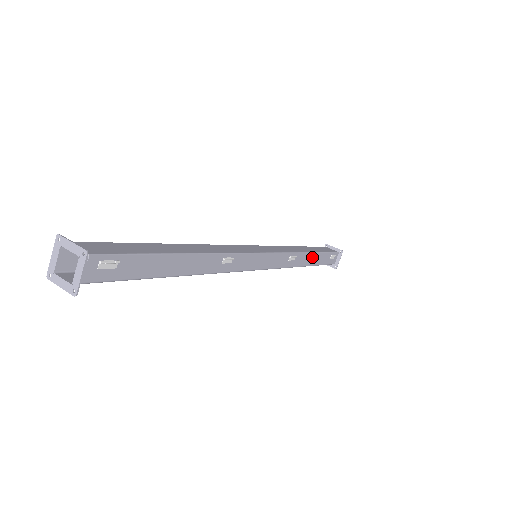
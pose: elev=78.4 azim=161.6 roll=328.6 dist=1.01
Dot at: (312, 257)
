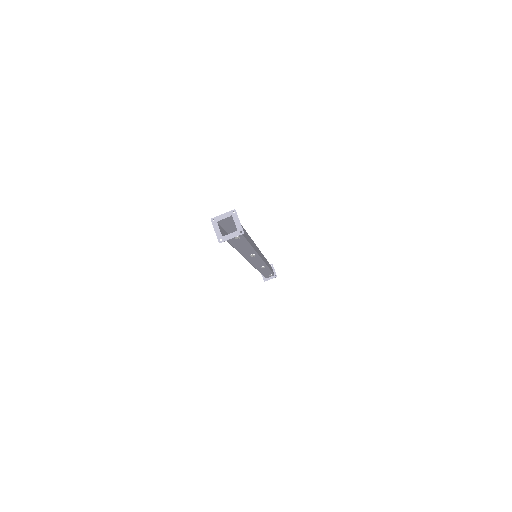
Dot at: (267, 271)
